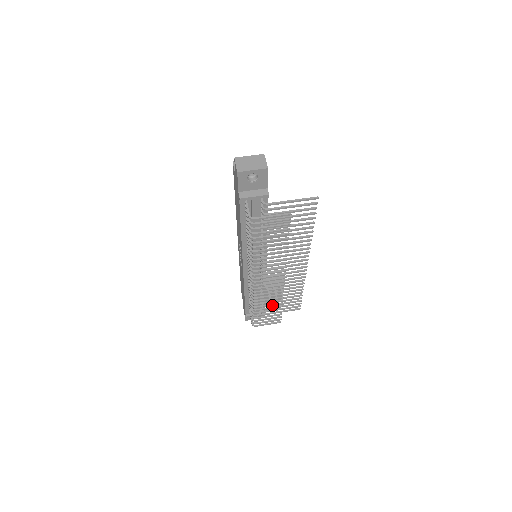
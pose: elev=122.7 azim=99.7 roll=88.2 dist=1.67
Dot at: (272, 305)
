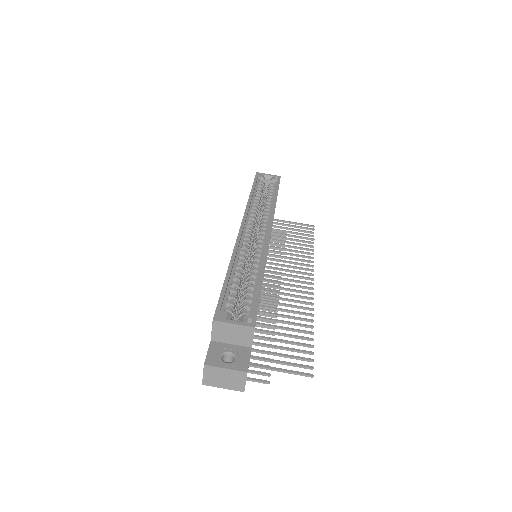
Dot at: (271, 256)
